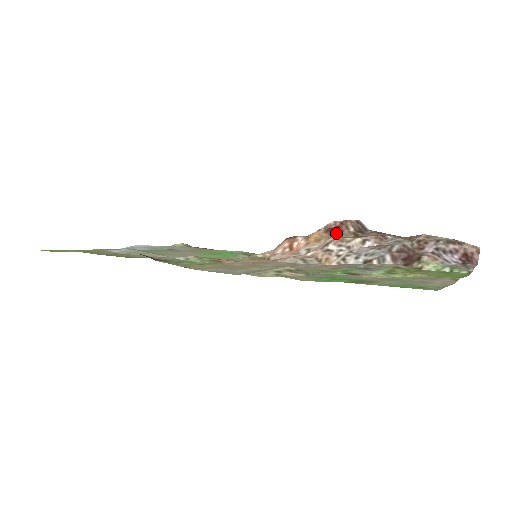
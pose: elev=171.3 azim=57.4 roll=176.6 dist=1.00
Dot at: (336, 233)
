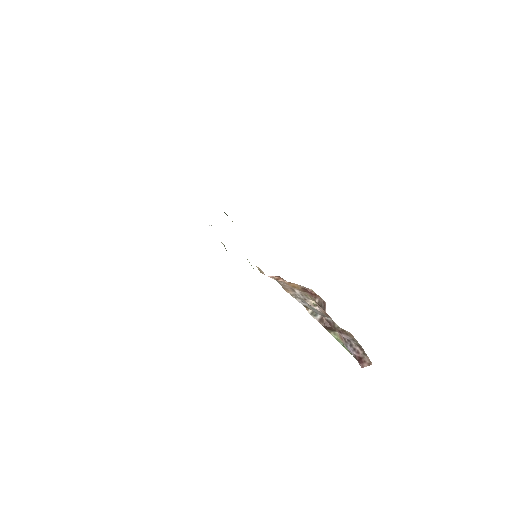
Dot at: (307, 292)
